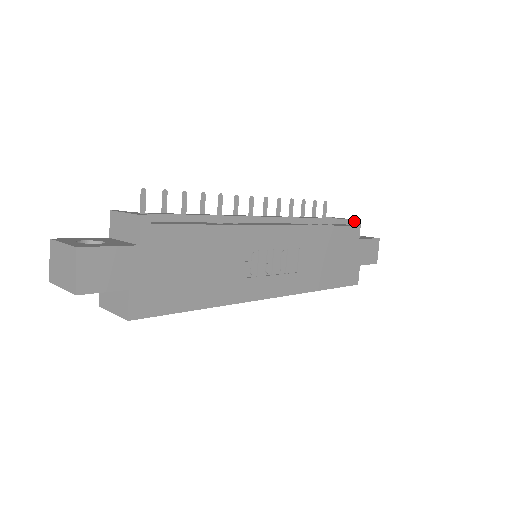
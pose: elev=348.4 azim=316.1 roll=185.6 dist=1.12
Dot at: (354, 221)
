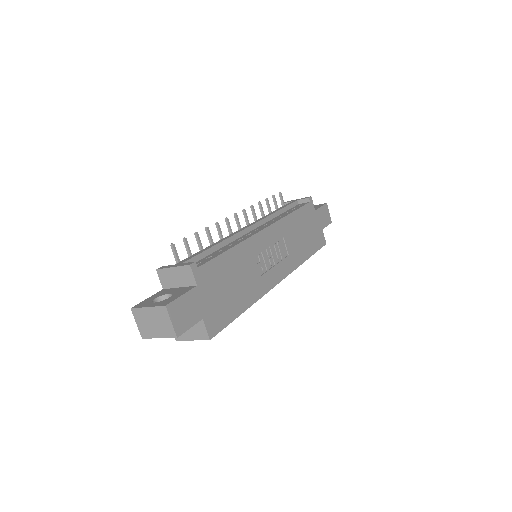
Dot at: (307, 199)
